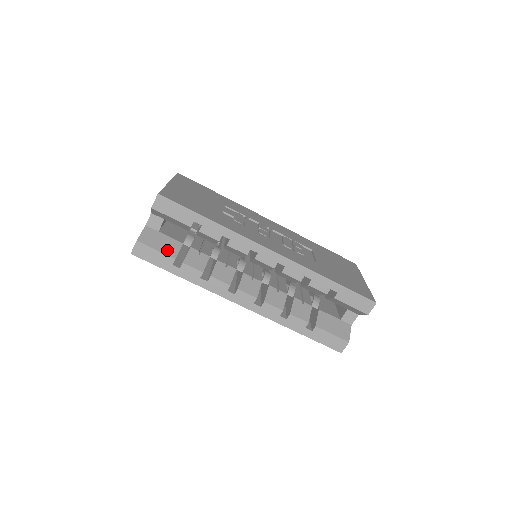
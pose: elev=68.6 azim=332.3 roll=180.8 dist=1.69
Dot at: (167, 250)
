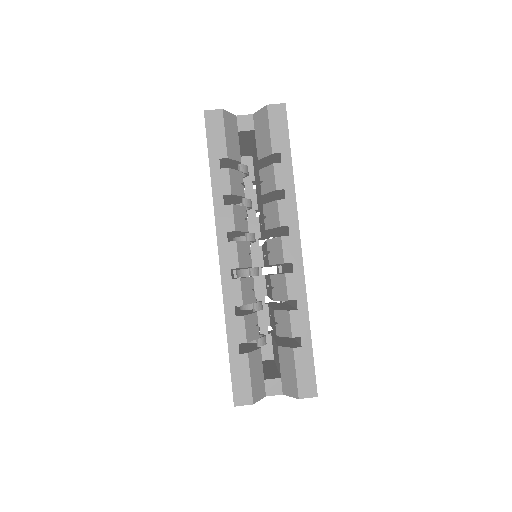
Dot at: (230, 146)
